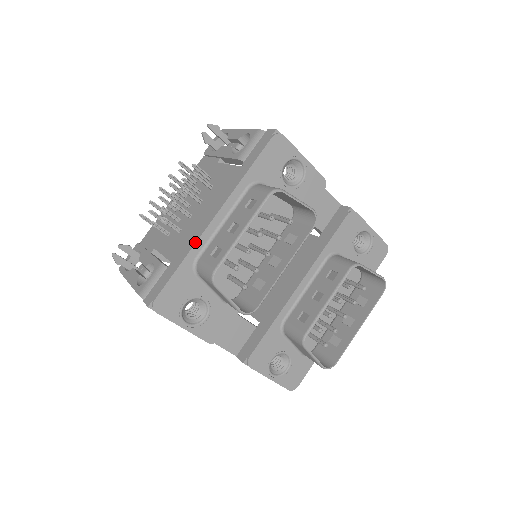
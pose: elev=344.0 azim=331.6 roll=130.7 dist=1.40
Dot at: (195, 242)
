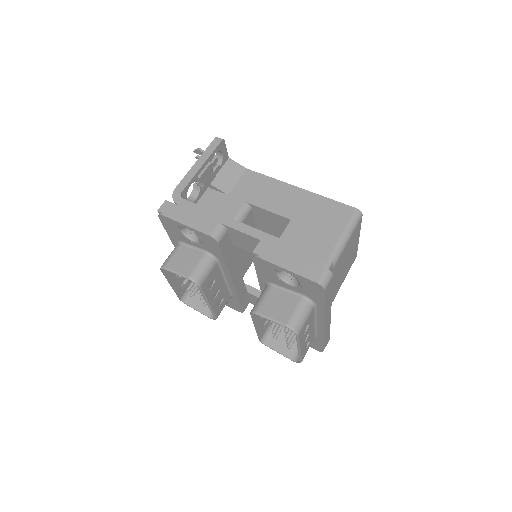
Dot at: occluded
